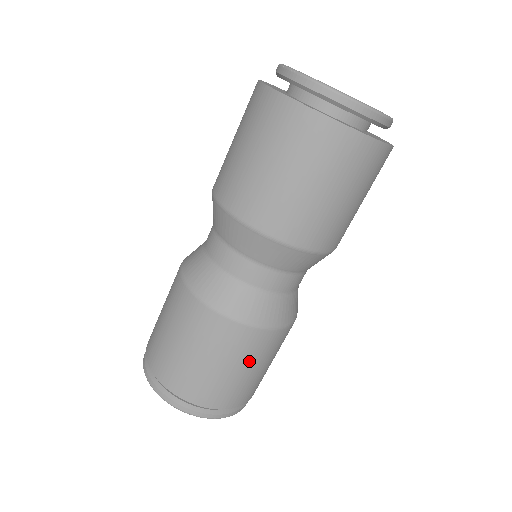
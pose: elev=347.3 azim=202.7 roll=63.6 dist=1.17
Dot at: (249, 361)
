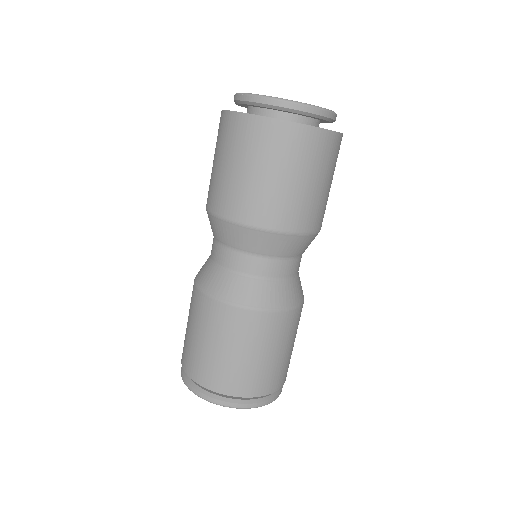
Dot at: (253, 345)
